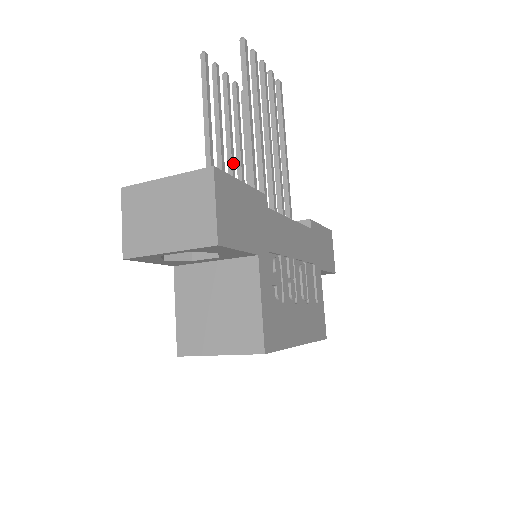
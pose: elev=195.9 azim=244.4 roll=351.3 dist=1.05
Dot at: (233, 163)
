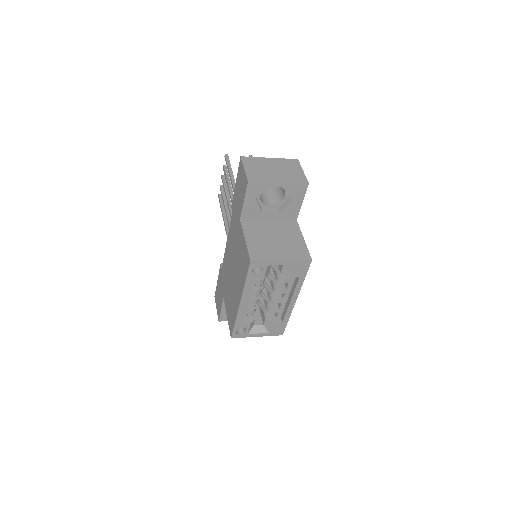
Dot at: occluded
